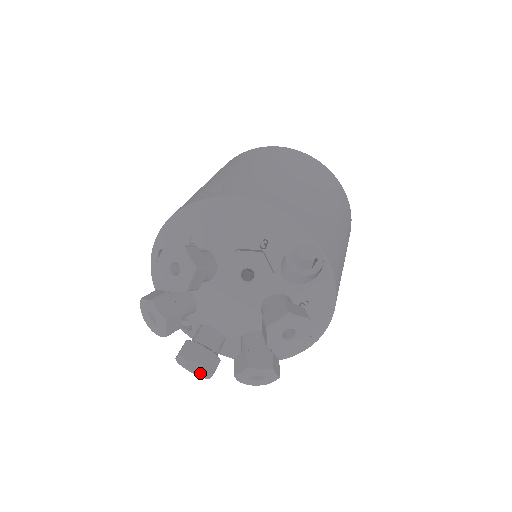
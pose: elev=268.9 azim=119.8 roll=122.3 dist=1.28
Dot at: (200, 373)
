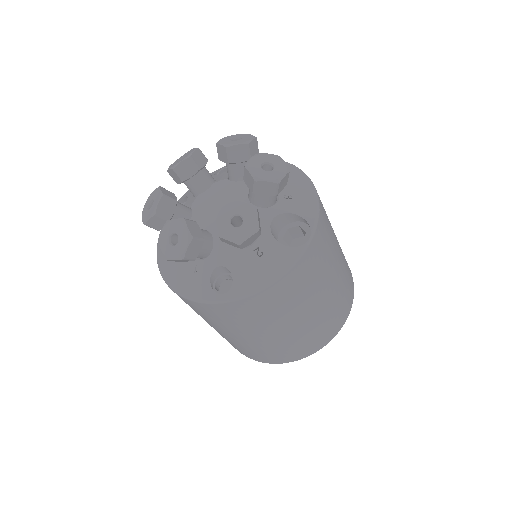
Dot at: (149, 211)
